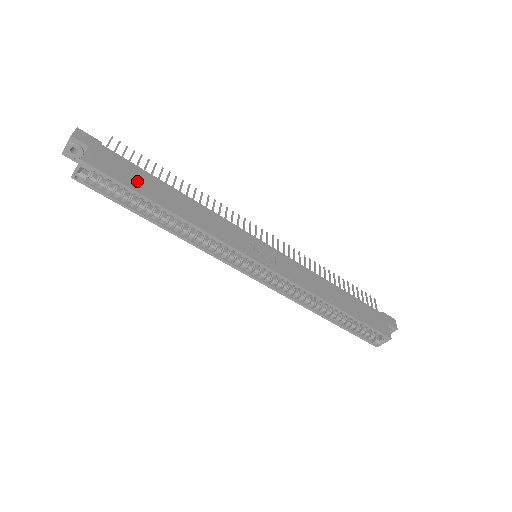
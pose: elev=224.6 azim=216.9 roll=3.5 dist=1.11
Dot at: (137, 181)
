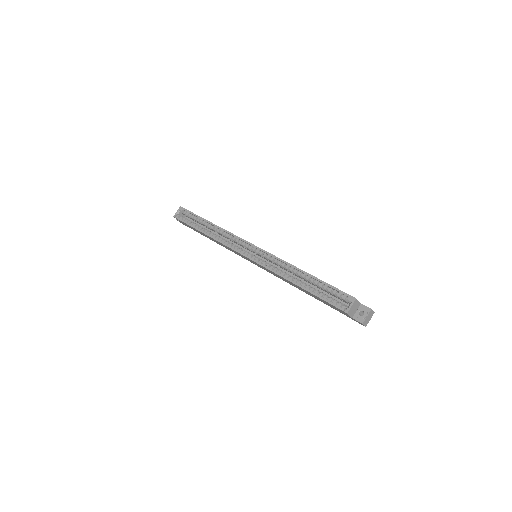
Dot at: occluded
